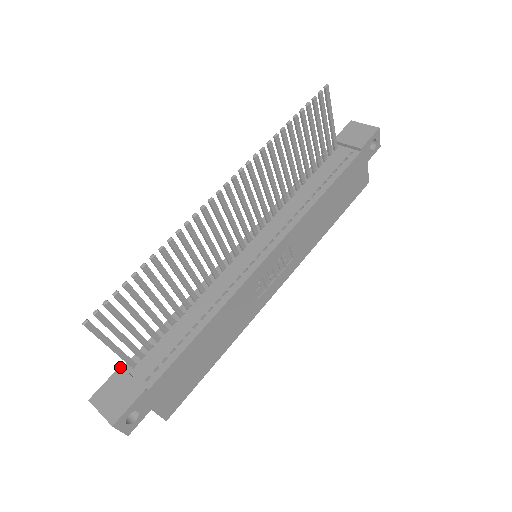
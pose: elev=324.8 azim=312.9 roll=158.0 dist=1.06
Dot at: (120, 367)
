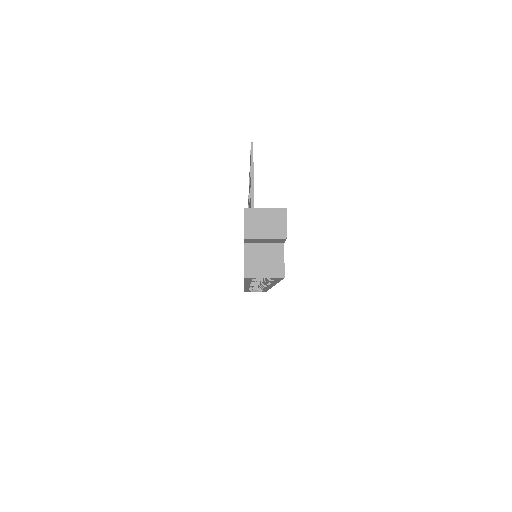
Dot at: occluded
